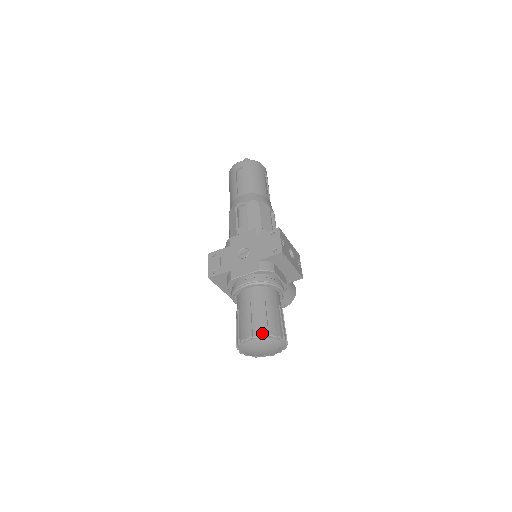
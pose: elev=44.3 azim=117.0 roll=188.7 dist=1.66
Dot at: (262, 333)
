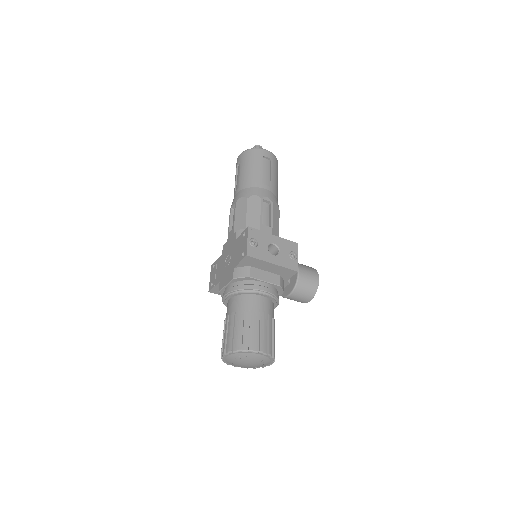
Dot at: (232, 349)
